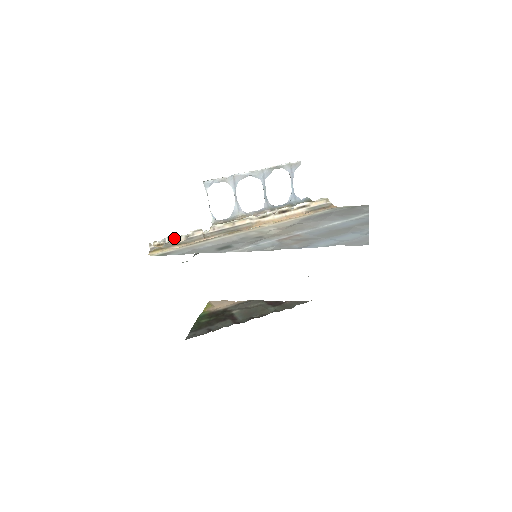
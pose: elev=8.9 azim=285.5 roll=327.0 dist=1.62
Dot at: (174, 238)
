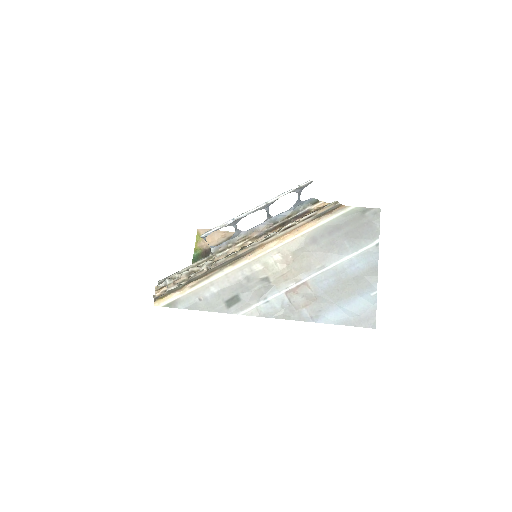
Dot at: (175, 279)
